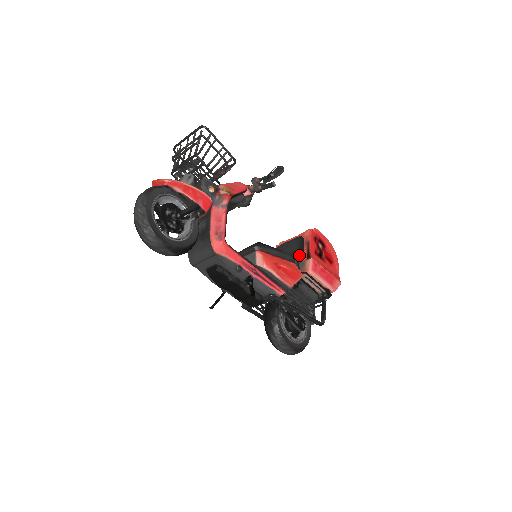
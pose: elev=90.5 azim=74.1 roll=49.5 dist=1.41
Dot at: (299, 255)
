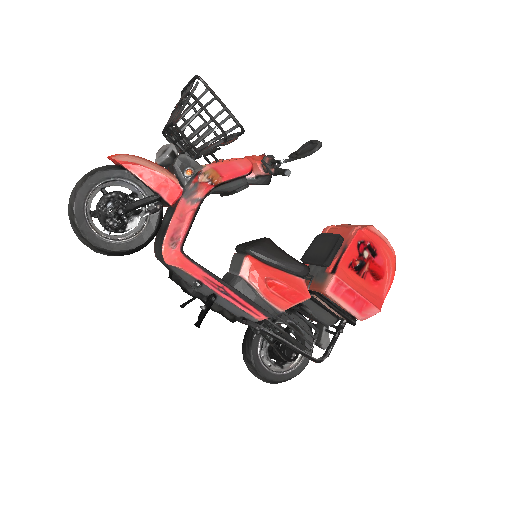
Dot at: (323, 264)
